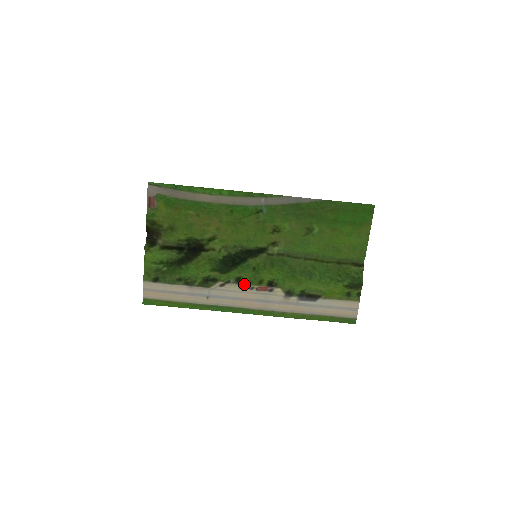
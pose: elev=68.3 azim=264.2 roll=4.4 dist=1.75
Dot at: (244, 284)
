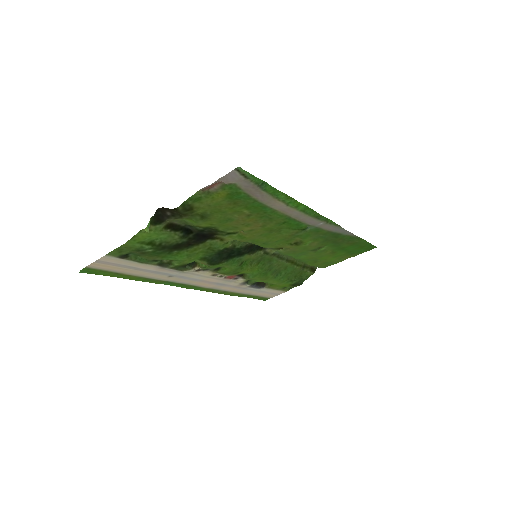
Dot at: (220, 273)
